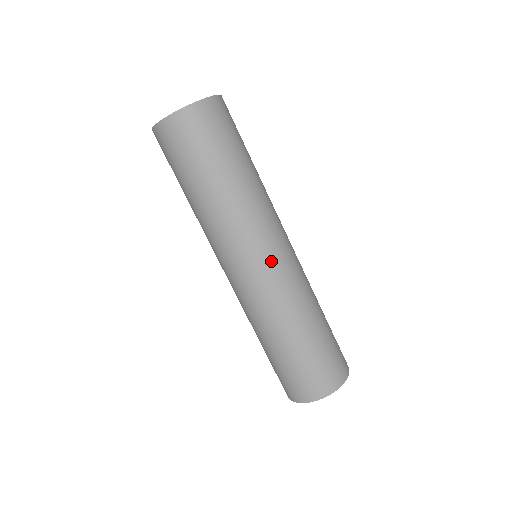
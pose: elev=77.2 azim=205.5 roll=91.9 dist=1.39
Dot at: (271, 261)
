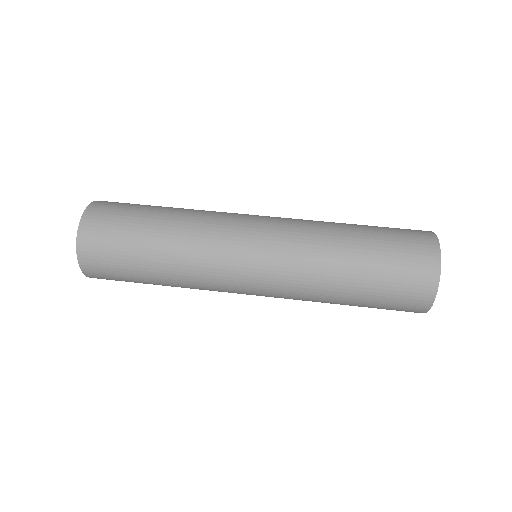
Dot at: (258, 245)
